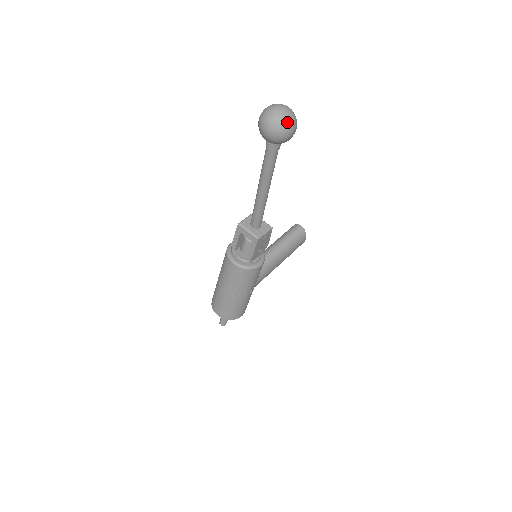
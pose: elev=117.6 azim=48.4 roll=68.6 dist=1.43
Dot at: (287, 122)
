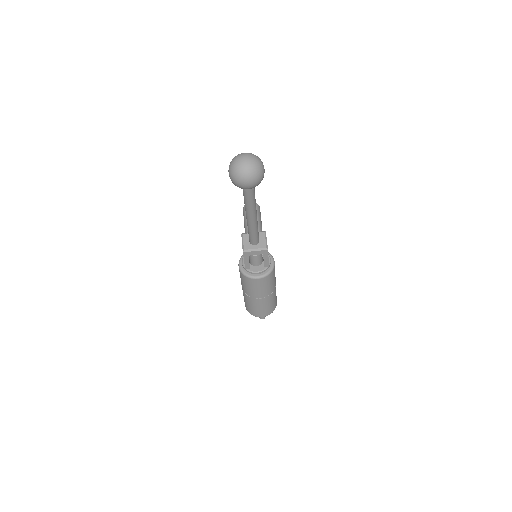
Dot at: (259, 166)
